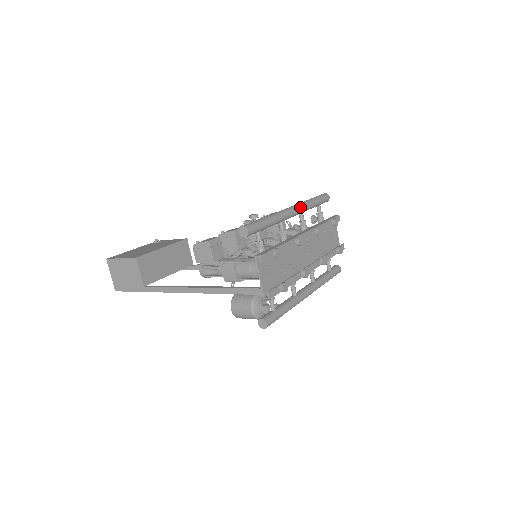
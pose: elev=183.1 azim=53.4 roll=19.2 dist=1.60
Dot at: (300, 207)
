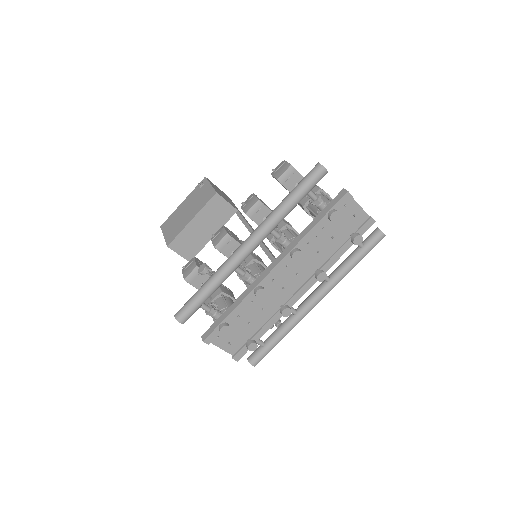
Dot at: (261, 234)
